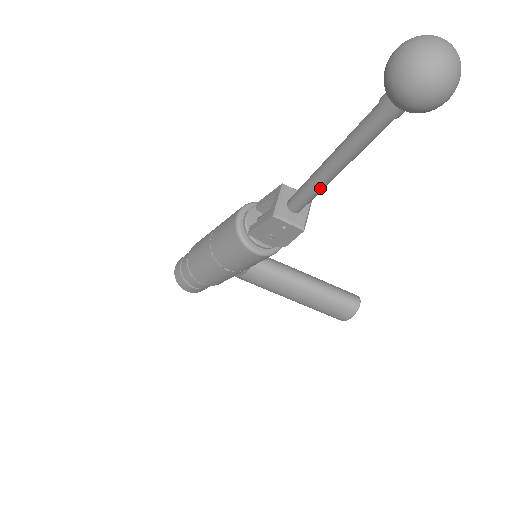
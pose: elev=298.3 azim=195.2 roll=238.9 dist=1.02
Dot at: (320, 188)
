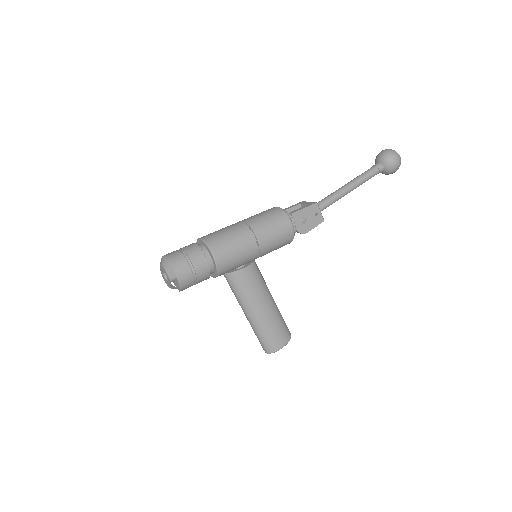
Dot at: (339, 198)
